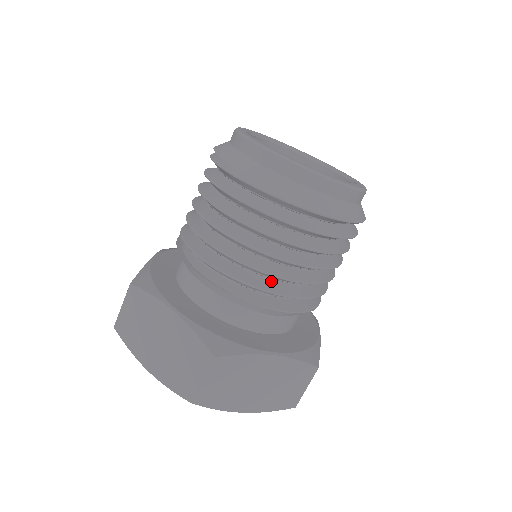
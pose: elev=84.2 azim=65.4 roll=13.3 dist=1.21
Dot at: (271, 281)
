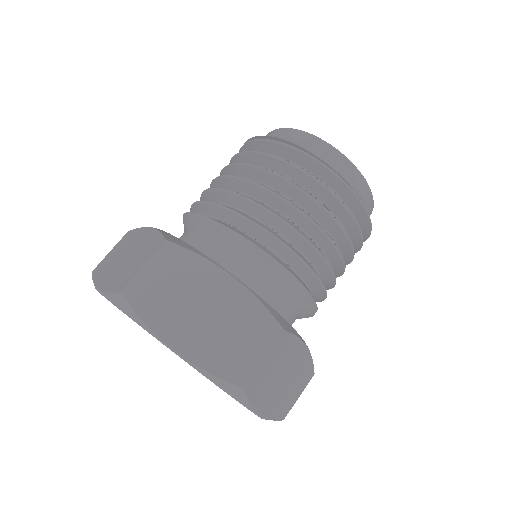
Dot at: (254, 219)
